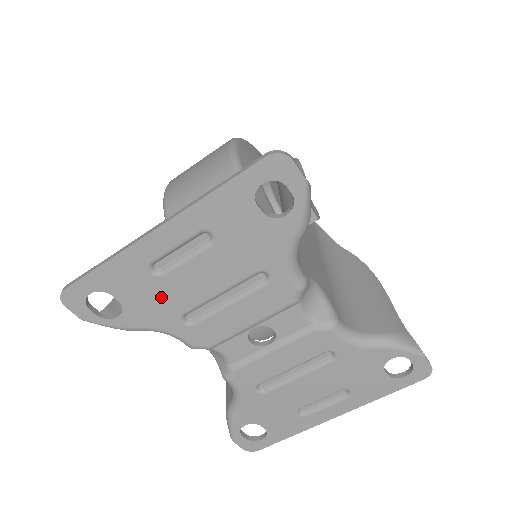
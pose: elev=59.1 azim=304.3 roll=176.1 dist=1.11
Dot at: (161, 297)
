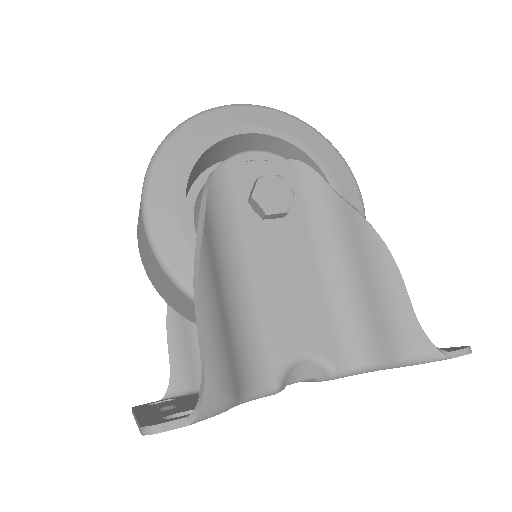
Dot at: occluded
